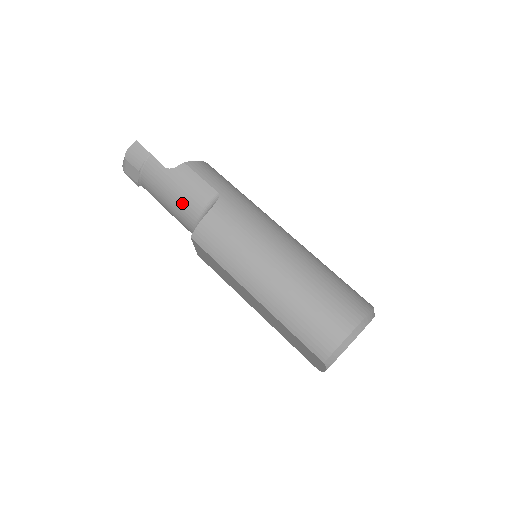
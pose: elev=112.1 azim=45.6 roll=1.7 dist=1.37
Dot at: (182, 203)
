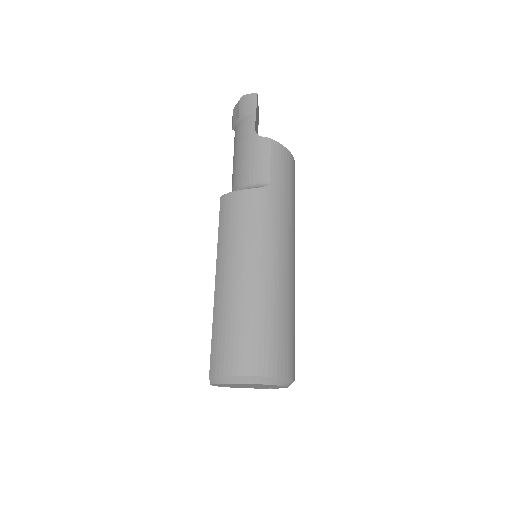
Dot at: (241, 167)
